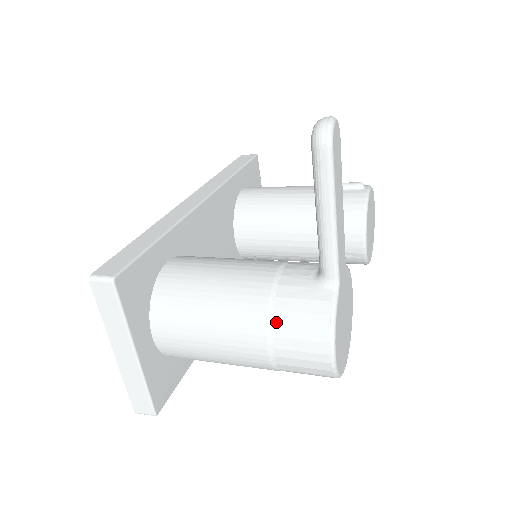
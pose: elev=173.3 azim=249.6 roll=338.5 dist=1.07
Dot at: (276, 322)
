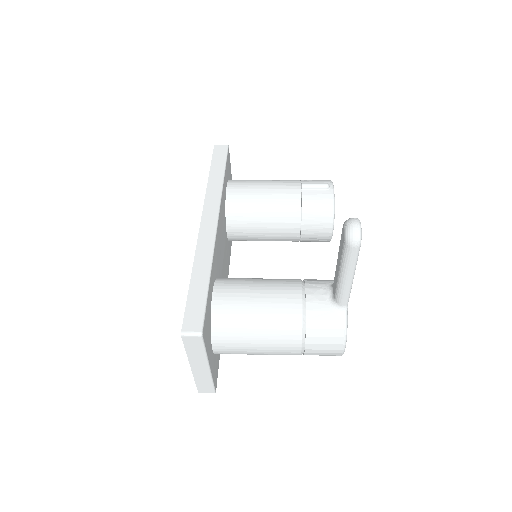
Dot at: (308, 336)
